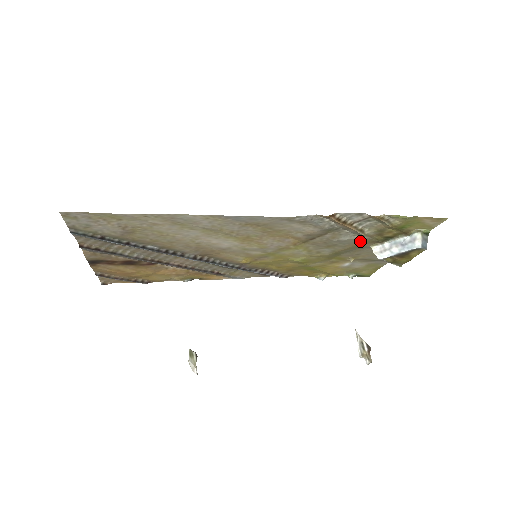
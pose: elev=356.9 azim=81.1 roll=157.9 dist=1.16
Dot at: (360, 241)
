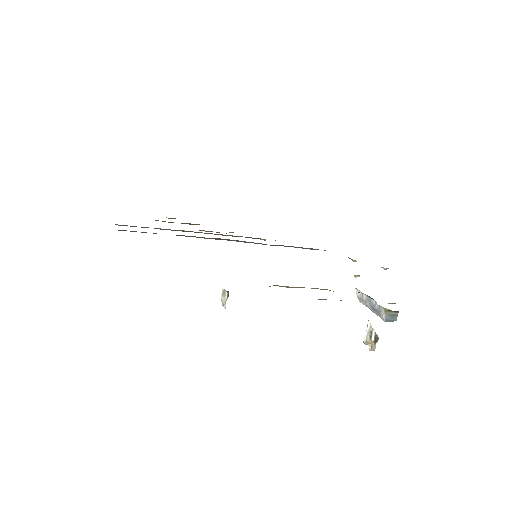
Dot at: occluded
